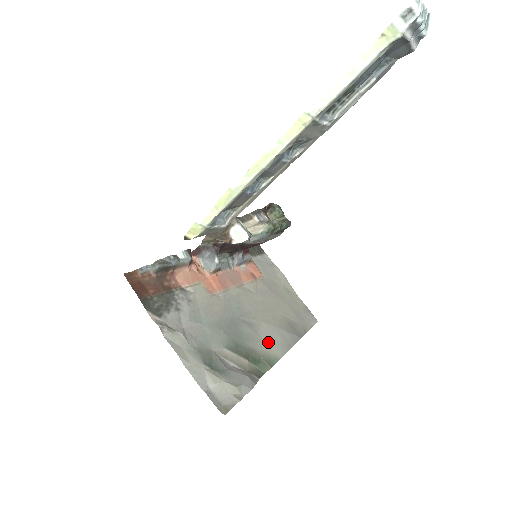
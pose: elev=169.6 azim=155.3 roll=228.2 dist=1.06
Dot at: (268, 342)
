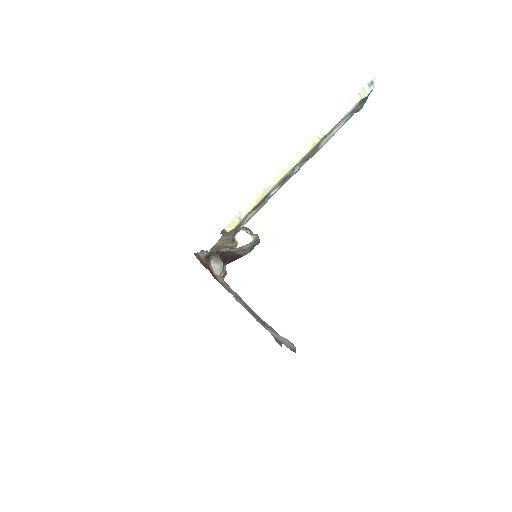
Dot at: (269, 328)
